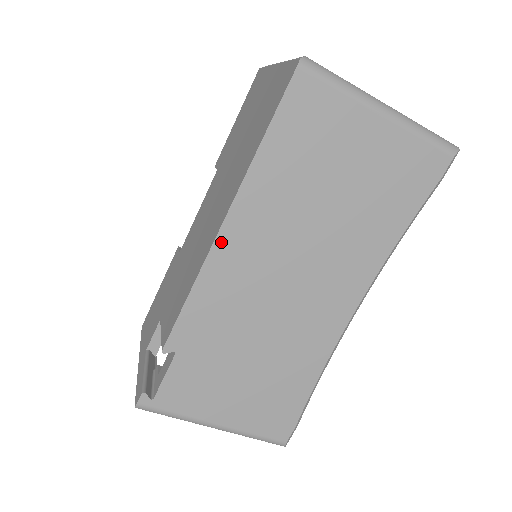
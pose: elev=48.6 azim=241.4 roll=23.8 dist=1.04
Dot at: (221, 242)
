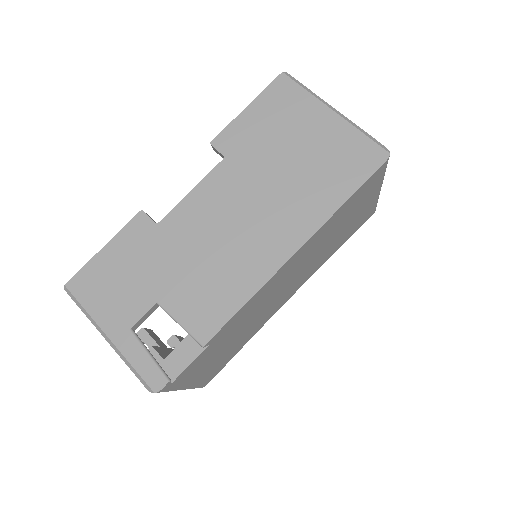
Dot at: (285, 265)
